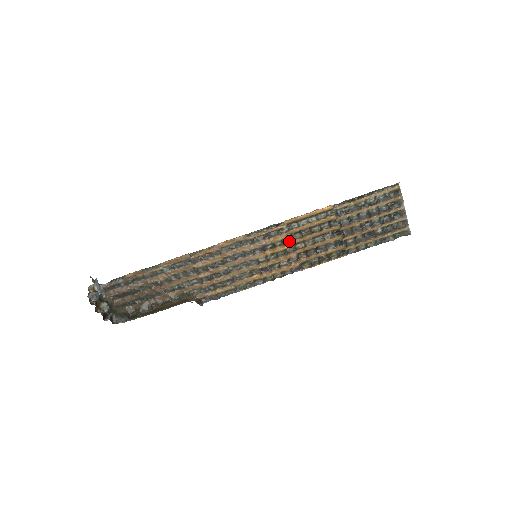
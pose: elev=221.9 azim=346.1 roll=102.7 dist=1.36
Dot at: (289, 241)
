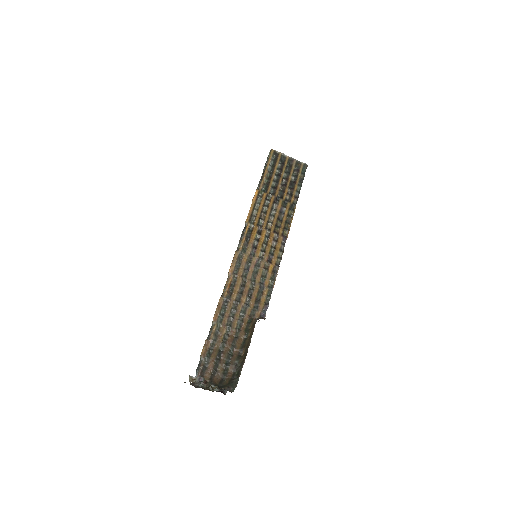
Dot at: (261, 230)
